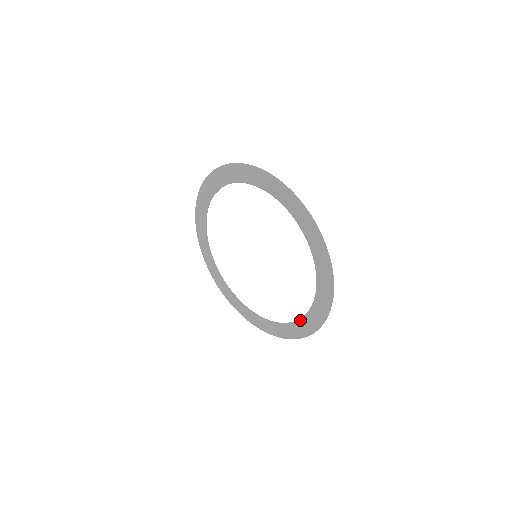
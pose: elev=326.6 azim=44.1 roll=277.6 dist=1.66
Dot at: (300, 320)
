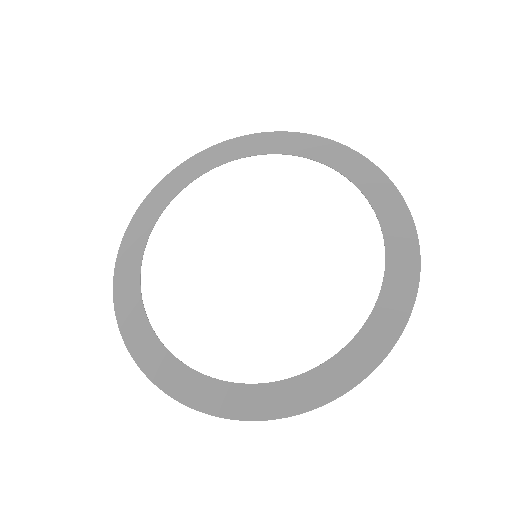
Dot at: (369, 319)
